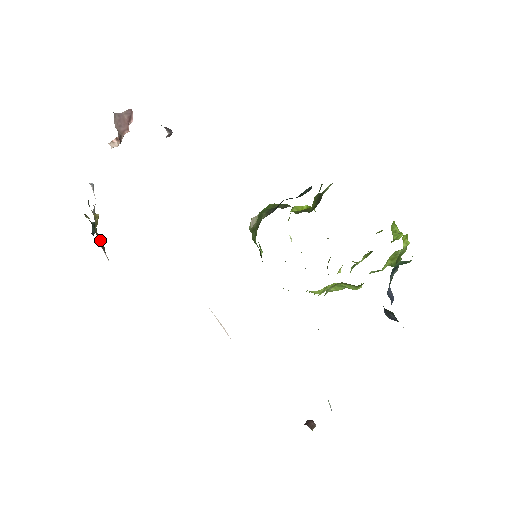
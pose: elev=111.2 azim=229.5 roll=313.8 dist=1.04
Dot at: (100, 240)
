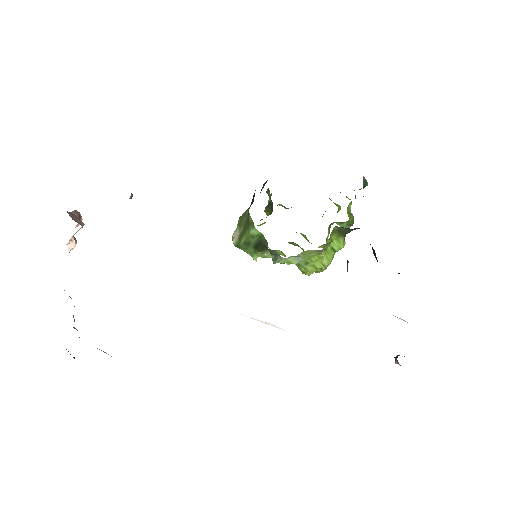
Dot at: occluded
